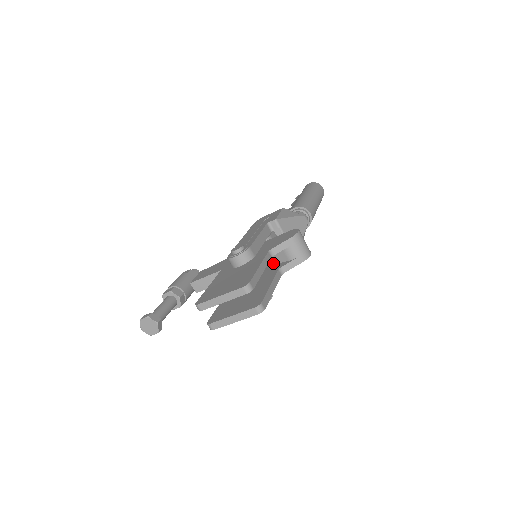
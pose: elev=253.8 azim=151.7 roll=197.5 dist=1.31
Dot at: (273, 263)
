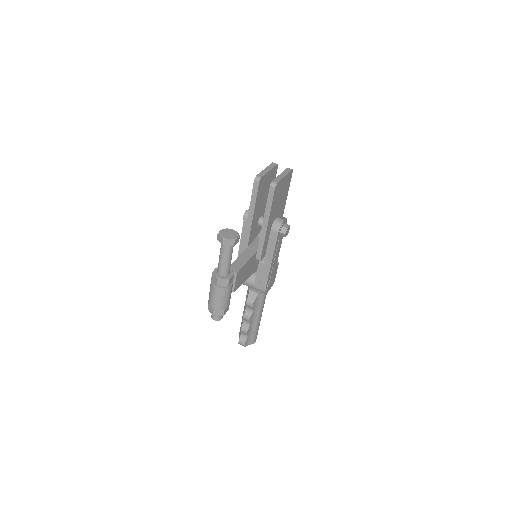
Dot at: occluded
